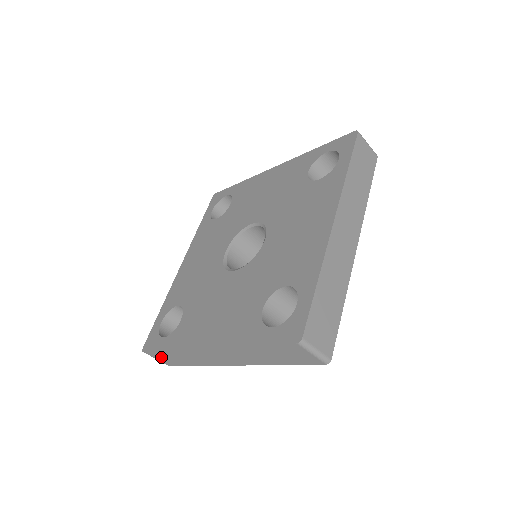
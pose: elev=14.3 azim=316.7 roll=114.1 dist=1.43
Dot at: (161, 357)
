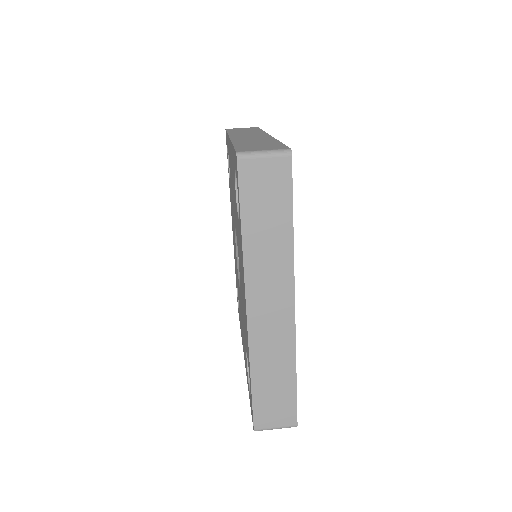
Dot at: occluded
